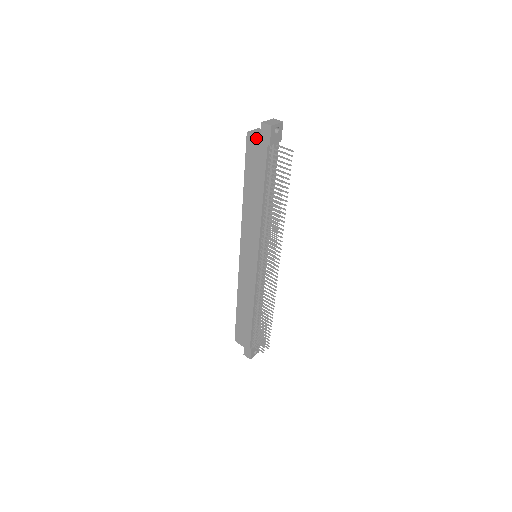
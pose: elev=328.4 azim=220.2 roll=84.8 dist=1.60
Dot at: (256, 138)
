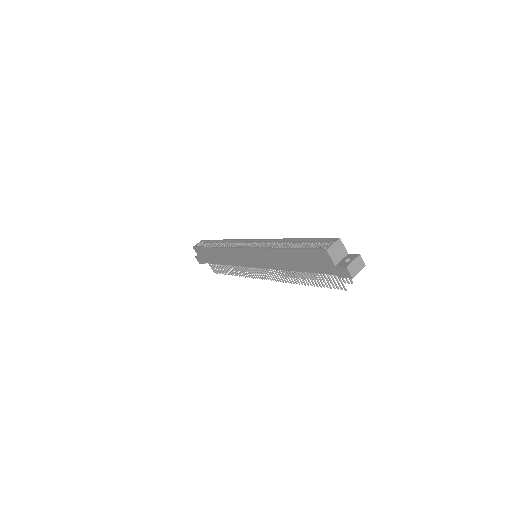
Dot at: (330, 261)
